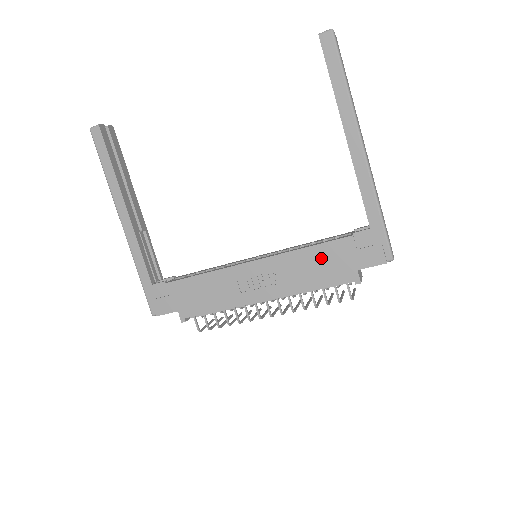
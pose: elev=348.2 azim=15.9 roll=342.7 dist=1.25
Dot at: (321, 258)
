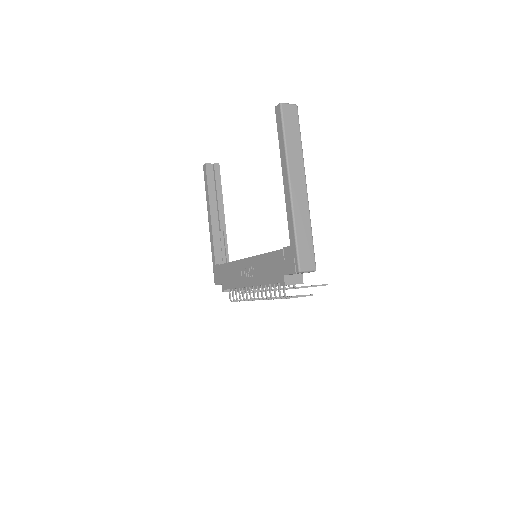
Dot at: (270, 262)
